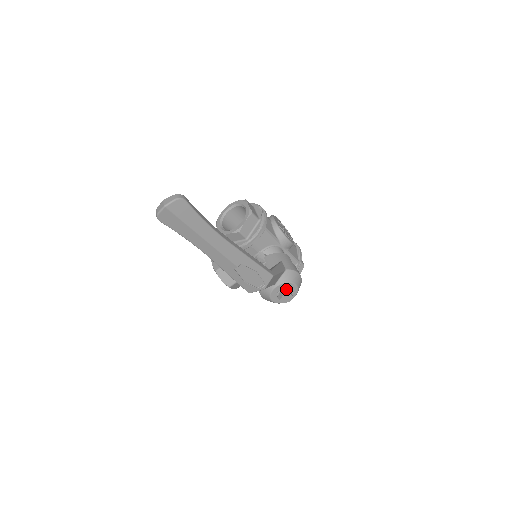
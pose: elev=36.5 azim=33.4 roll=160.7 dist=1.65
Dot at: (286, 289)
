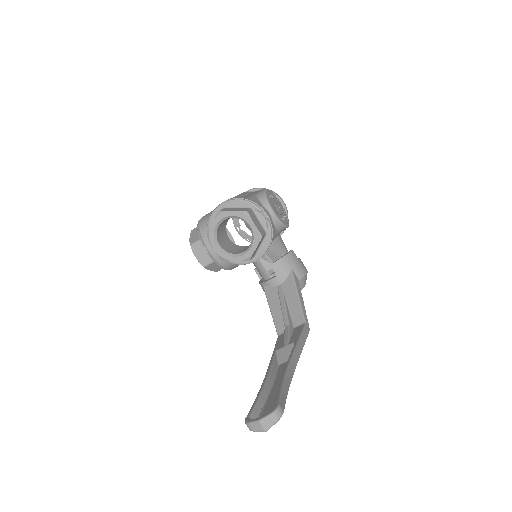
Dot at: occluded
